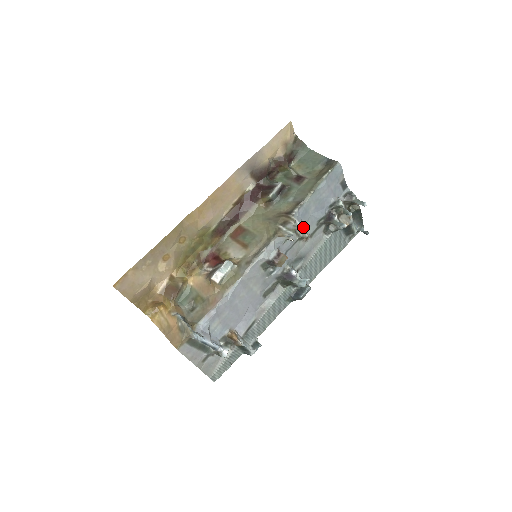
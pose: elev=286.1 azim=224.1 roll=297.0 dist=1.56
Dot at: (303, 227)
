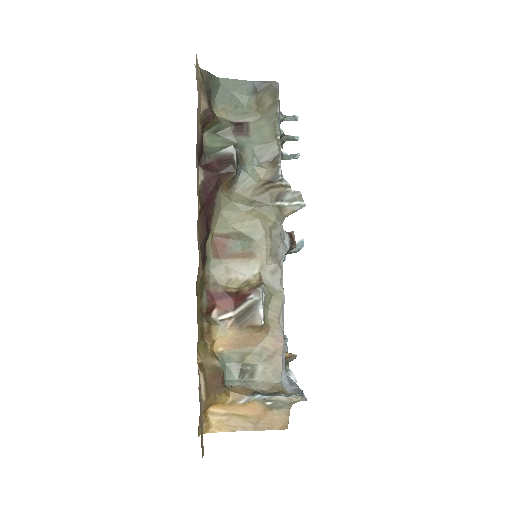
Dot at: occluded
